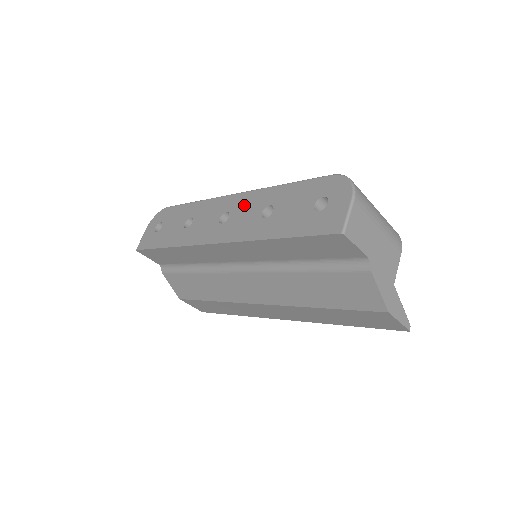
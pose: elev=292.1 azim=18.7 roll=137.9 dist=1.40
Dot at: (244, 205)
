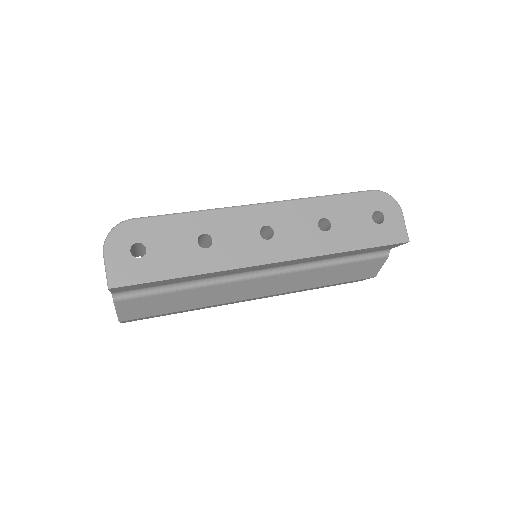
Dot at: (288, 218)
